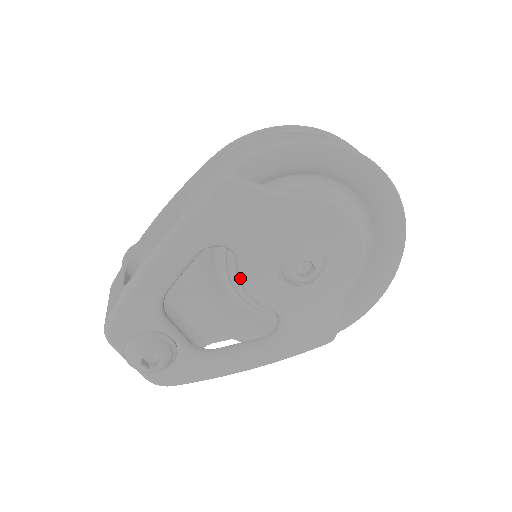
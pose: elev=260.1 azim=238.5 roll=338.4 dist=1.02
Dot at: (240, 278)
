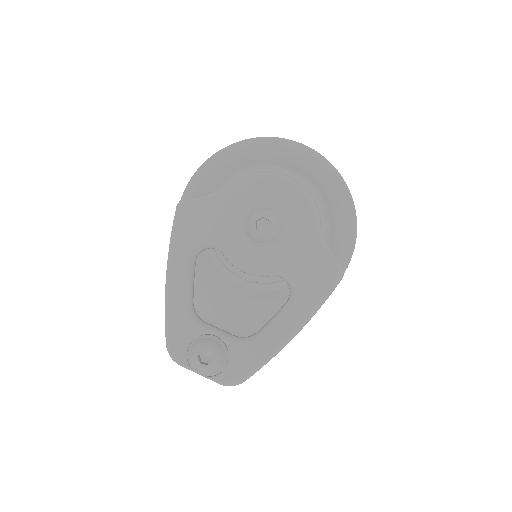
Dot at: (231, 263)
